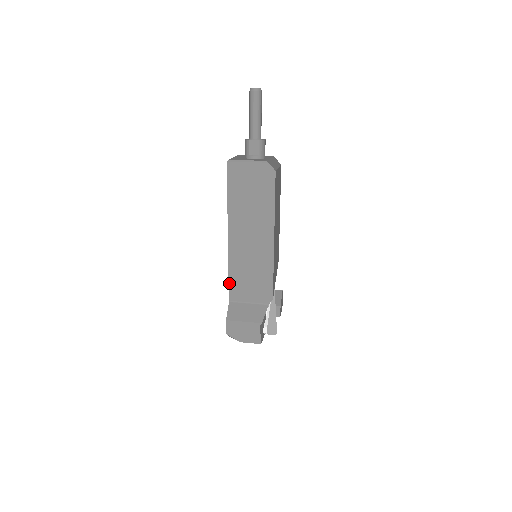
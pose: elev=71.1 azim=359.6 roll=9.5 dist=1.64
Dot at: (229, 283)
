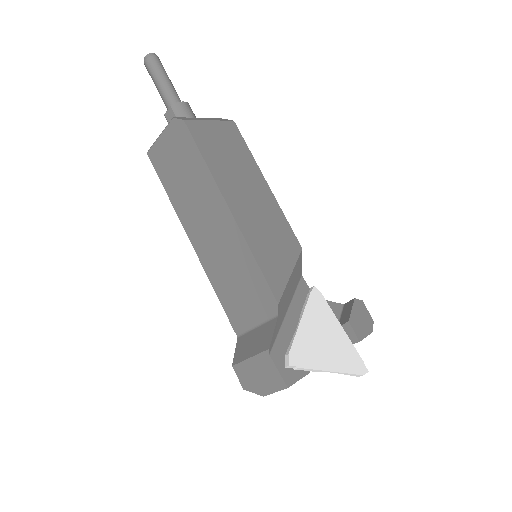
Dot at: (224, 309)
